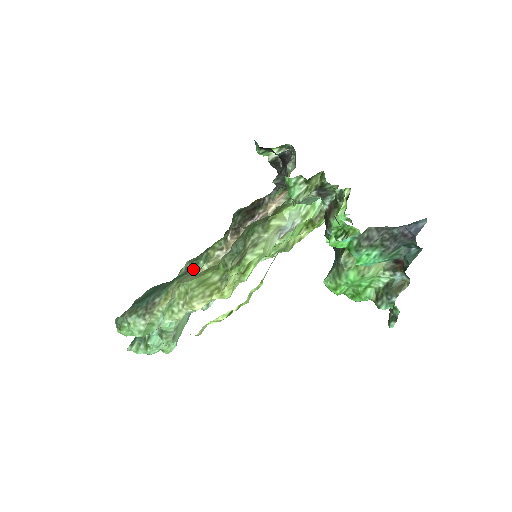
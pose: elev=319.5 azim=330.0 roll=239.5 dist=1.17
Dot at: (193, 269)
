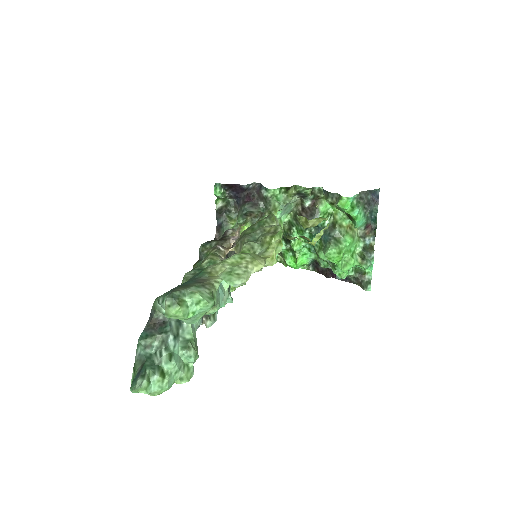
Dot at: occluded
